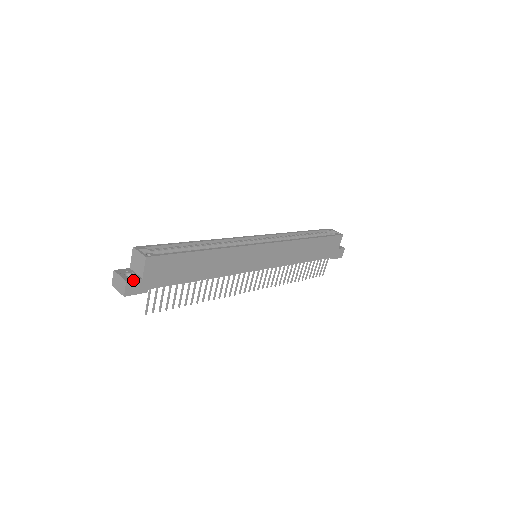
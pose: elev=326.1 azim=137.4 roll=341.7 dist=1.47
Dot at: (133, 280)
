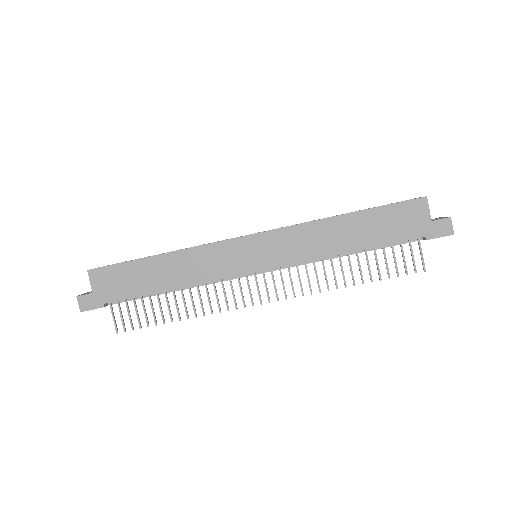
Dot at: (83, 295)
